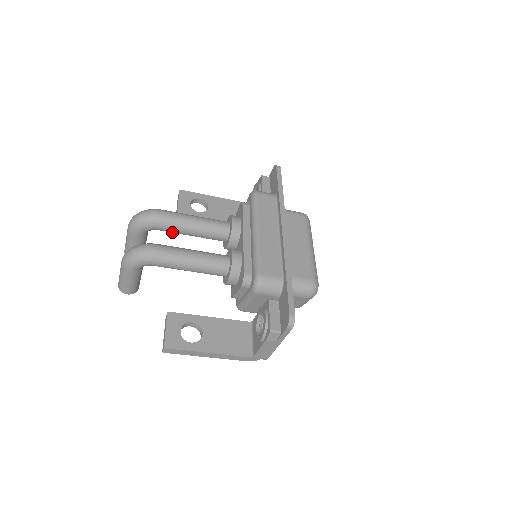
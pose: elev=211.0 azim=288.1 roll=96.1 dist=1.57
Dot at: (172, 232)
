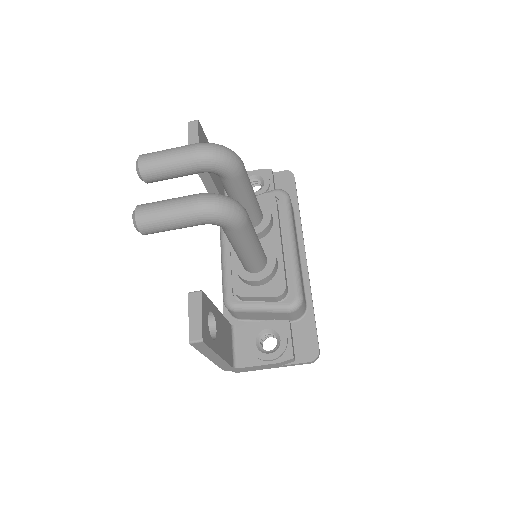
Dot at: (229, 190)
